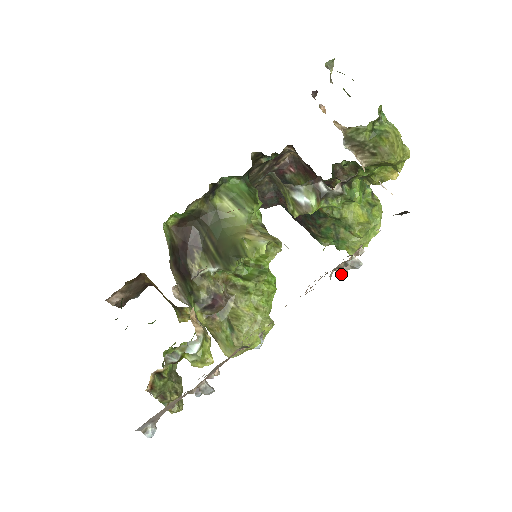
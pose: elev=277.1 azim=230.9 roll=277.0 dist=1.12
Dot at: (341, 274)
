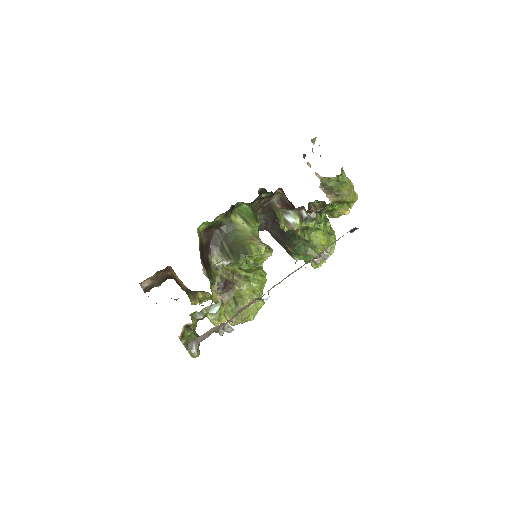
Dot at: (316, 263)
